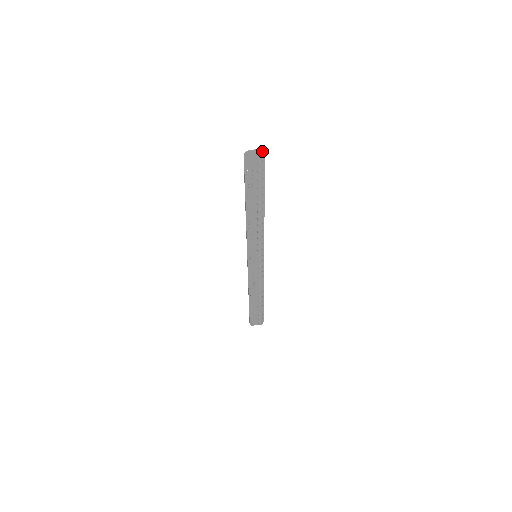
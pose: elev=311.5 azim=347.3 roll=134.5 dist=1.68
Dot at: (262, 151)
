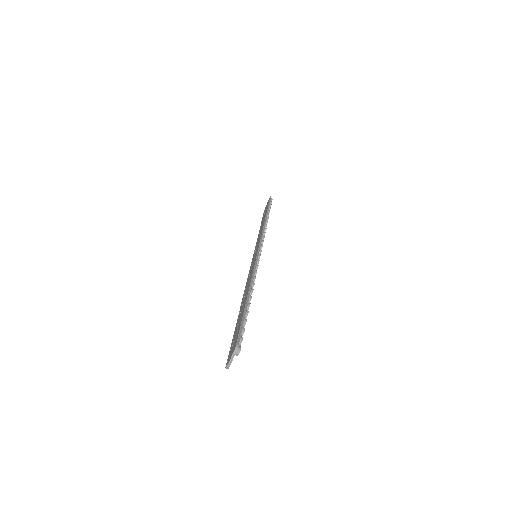
Dot at: (236, 350)
